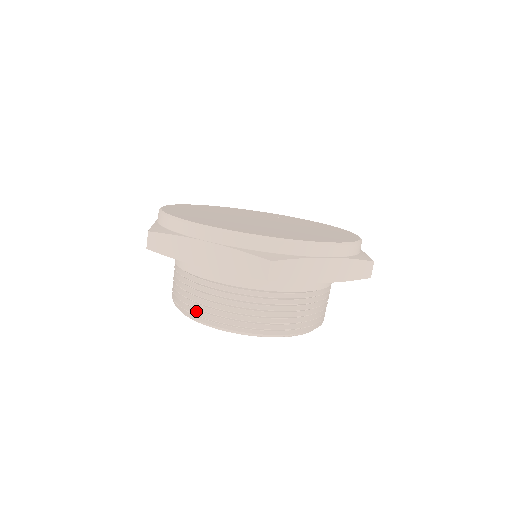
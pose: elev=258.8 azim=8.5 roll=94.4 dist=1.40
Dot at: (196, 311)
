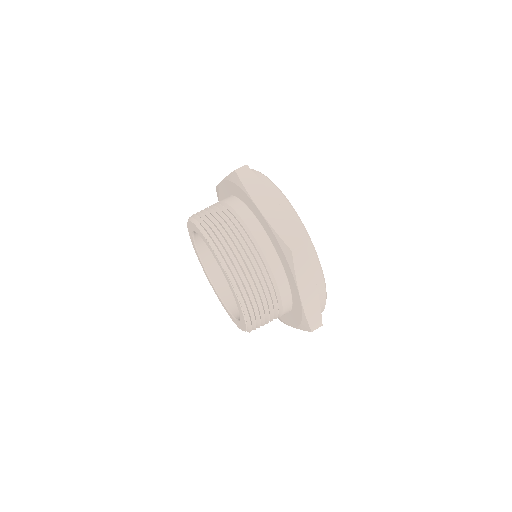
Dot at: occluded
